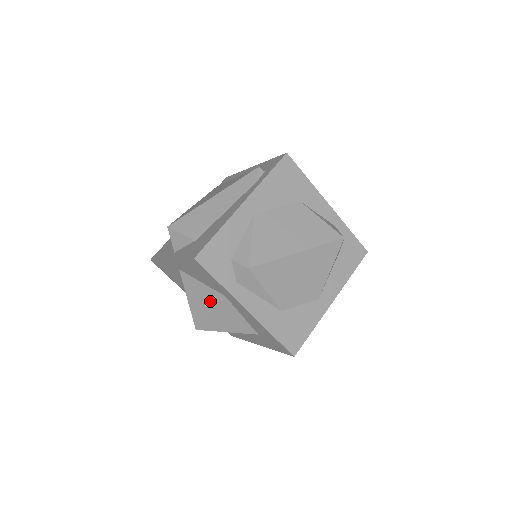
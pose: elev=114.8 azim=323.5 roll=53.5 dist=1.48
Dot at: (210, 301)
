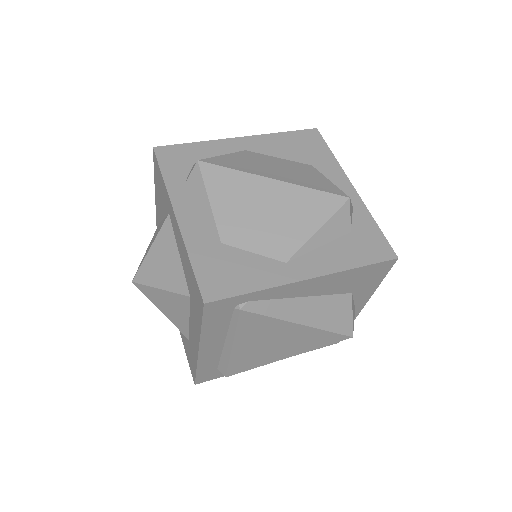
Dot at: occluded
